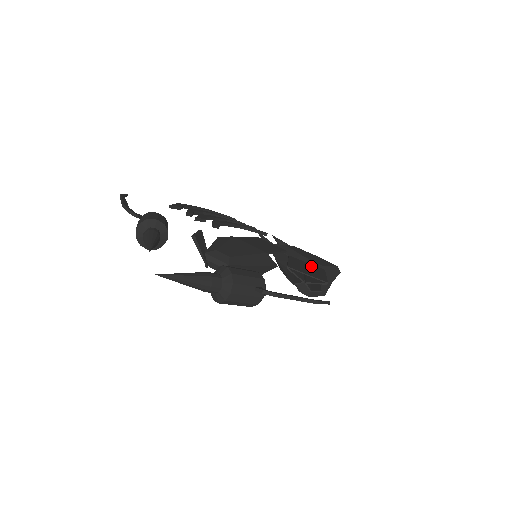
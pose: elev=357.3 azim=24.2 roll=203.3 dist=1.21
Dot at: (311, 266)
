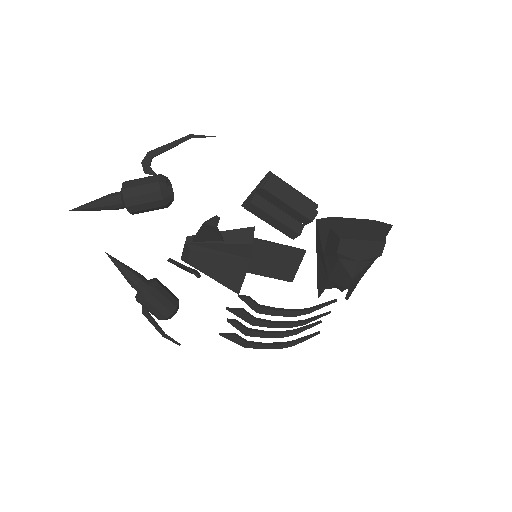
Dot at: occluded
